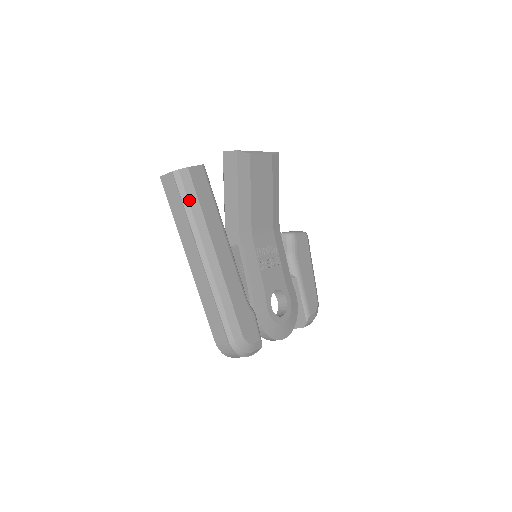
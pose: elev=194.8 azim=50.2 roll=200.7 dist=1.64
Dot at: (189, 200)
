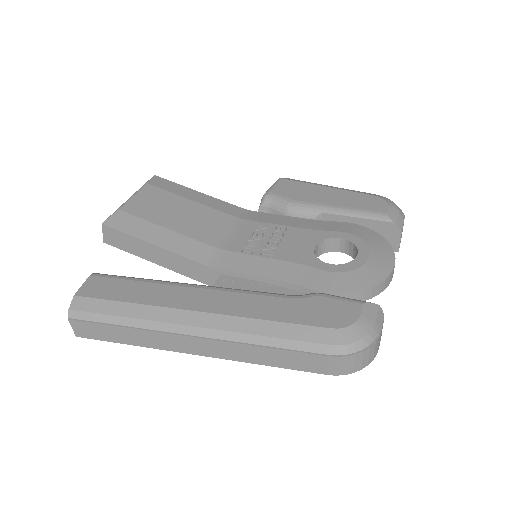
Dot at: (109, 314)
